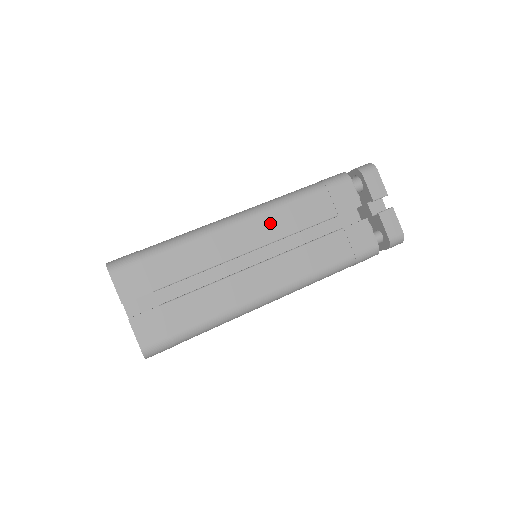
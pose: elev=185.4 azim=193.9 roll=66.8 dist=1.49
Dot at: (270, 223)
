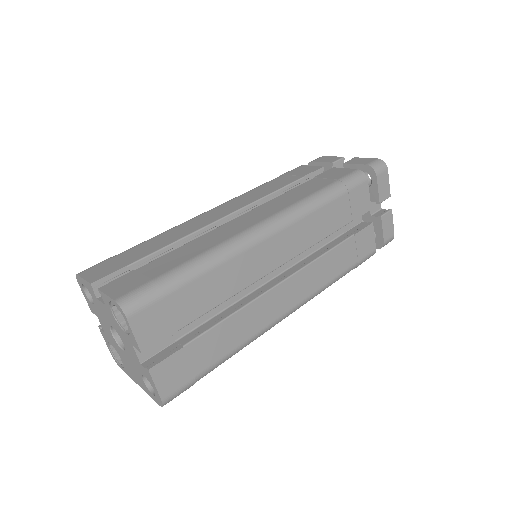
Dot at: (297, 234)
